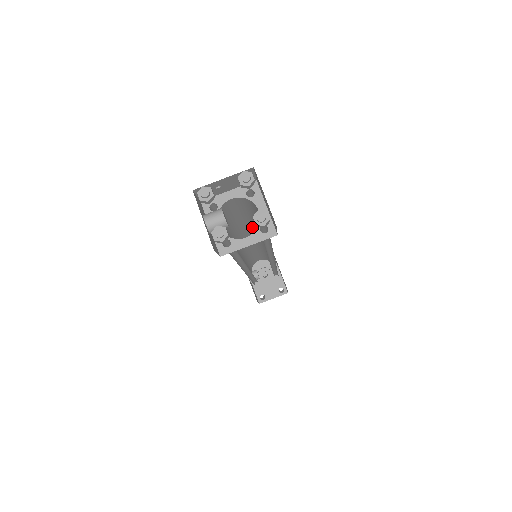
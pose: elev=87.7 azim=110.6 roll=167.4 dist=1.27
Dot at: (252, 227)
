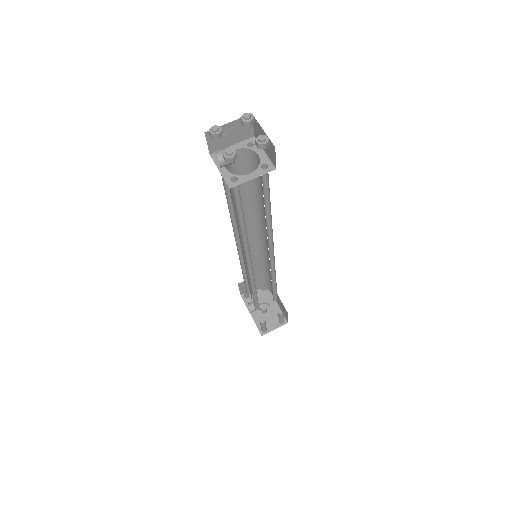
Dot at: (251, 211)
